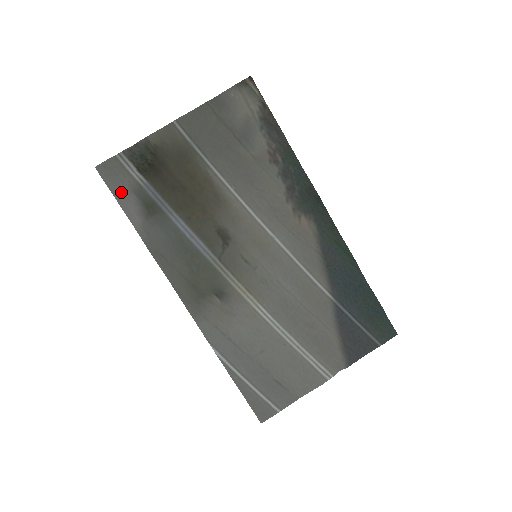
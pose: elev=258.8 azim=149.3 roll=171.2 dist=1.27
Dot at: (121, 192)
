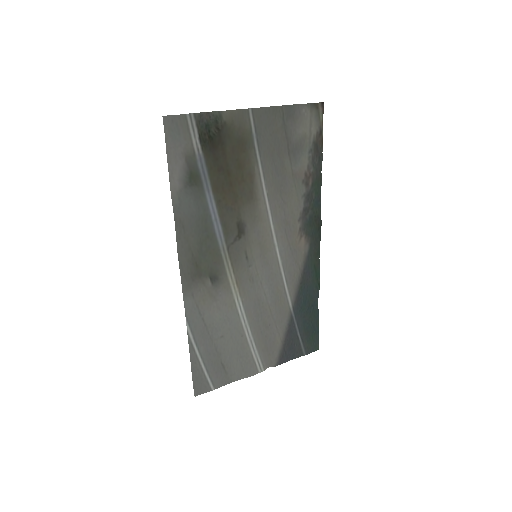
Dot at: (174, 151)
